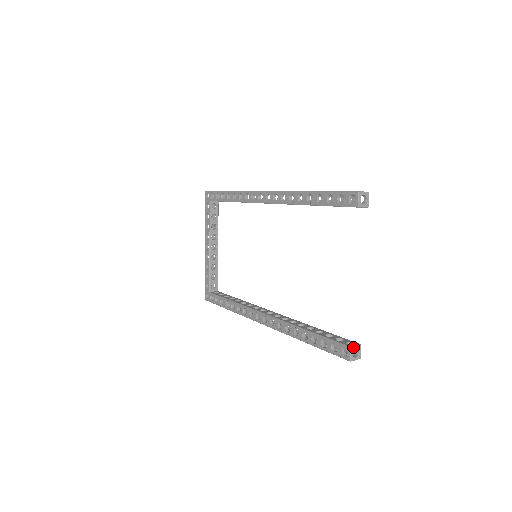
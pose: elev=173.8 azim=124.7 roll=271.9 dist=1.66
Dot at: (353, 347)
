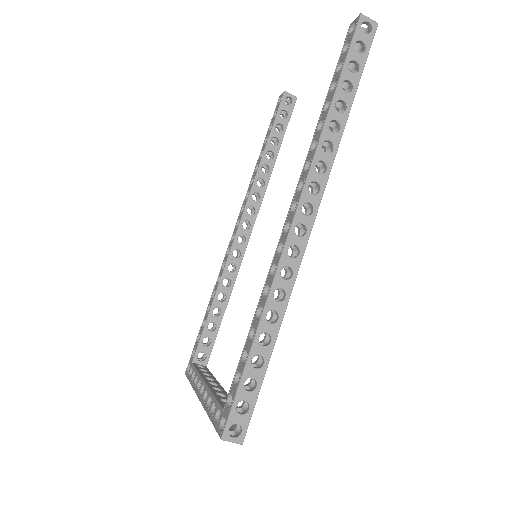
Dot at: (354, 26)
